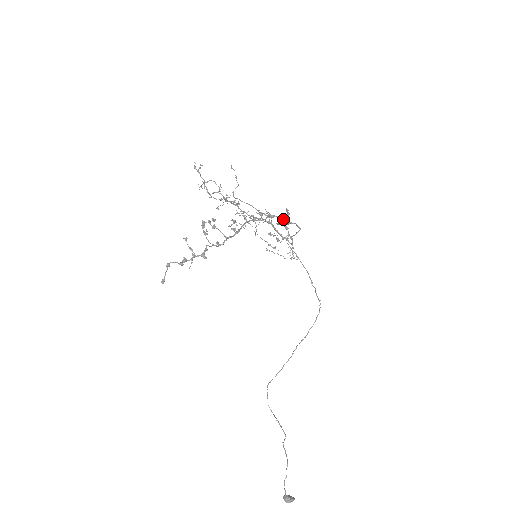
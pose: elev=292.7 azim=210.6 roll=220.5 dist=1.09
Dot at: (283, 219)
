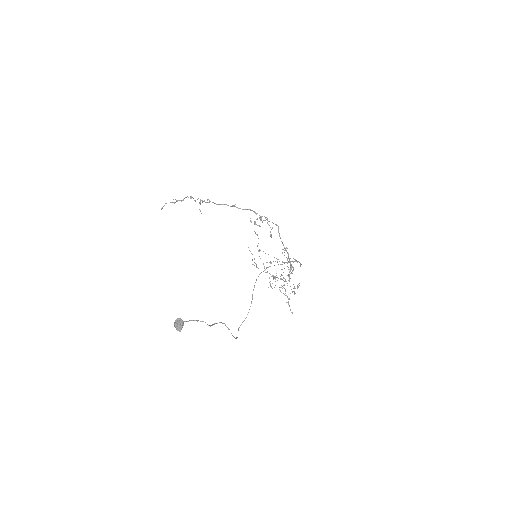
Dot at: (256, 214)
